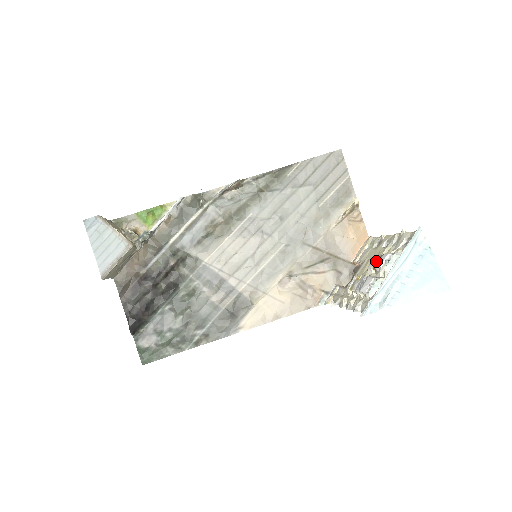
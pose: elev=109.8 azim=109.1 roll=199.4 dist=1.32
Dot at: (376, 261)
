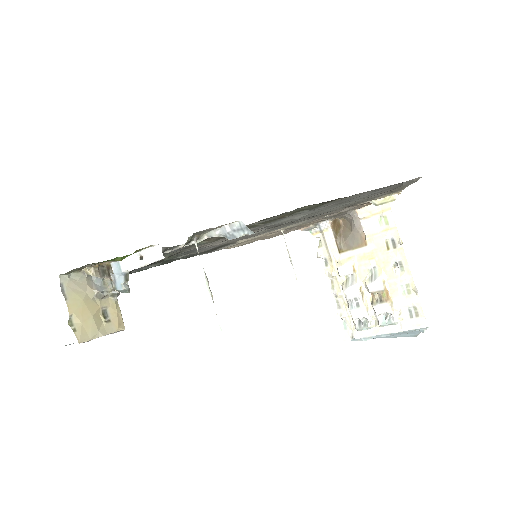
Dot at: (377, 293)
